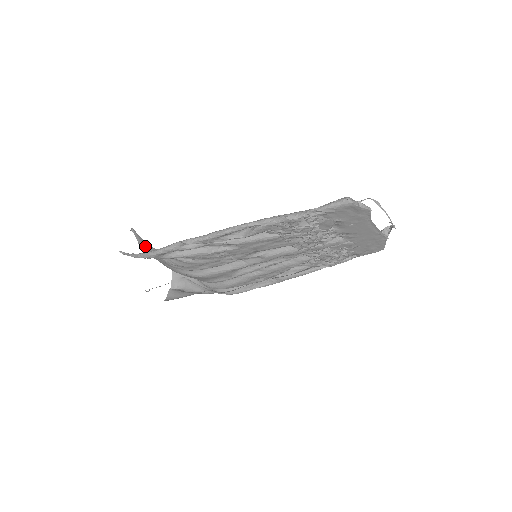
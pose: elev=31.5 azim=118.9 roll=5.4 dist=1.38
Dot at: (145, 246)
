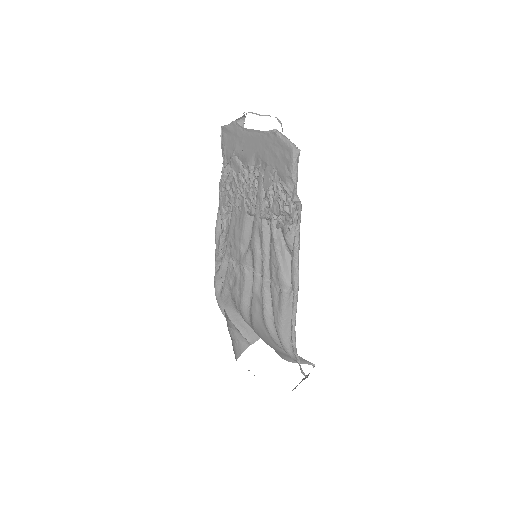
Dot at: occluded
